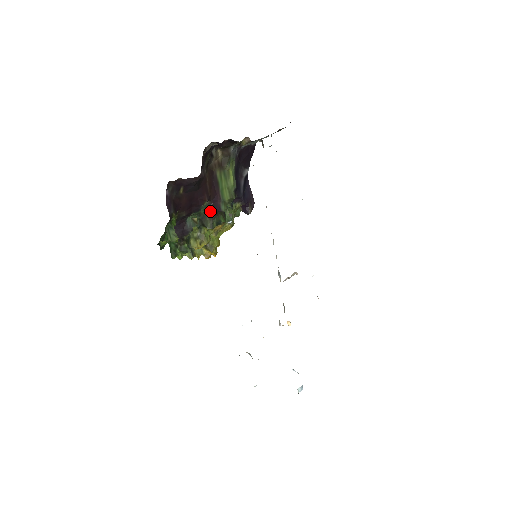
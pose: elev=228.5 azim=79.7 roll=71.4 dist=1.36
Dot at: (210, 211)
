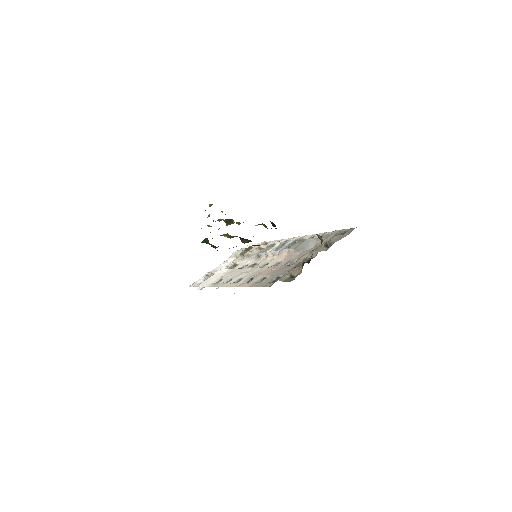
Dot at: (254, 245)
